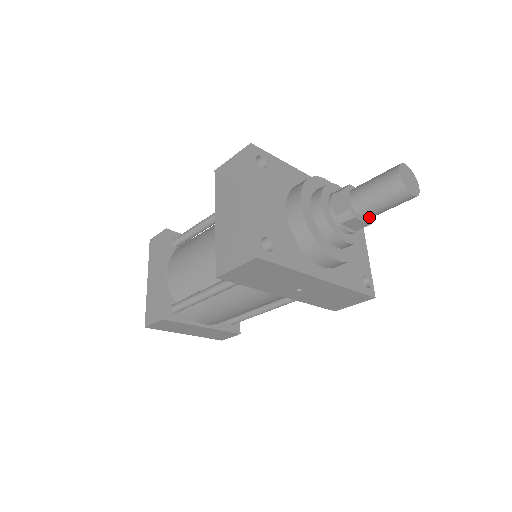
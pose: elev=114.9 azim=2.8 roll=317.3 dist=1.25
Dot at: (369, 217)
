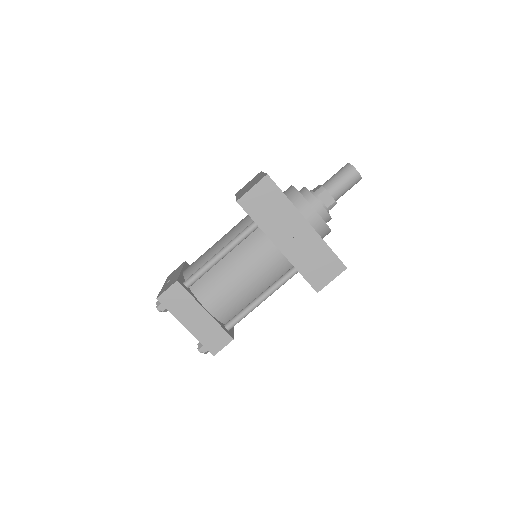
Dot at: (334, 194)
